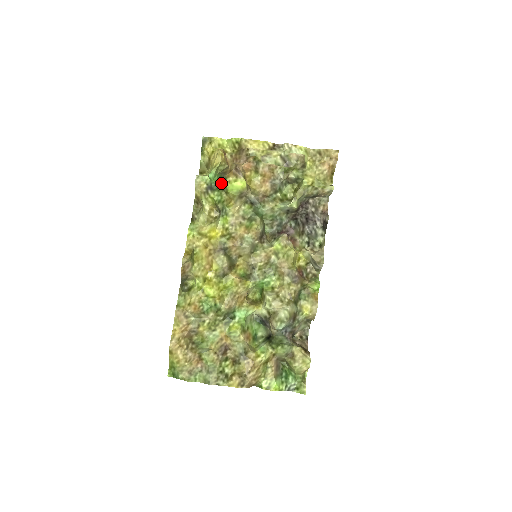
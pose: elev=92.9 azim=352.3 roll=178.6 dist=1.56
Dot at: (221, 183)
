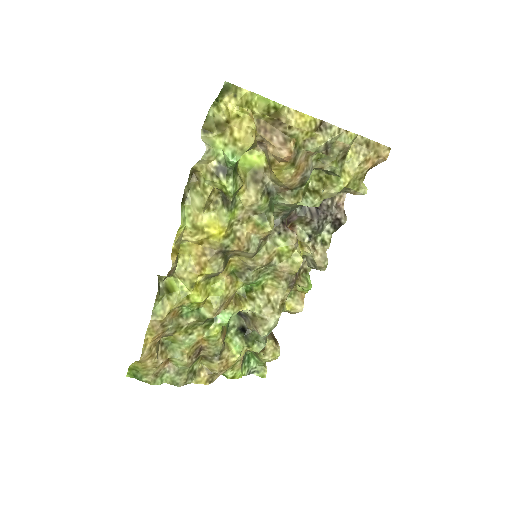
Dot at: occluded
